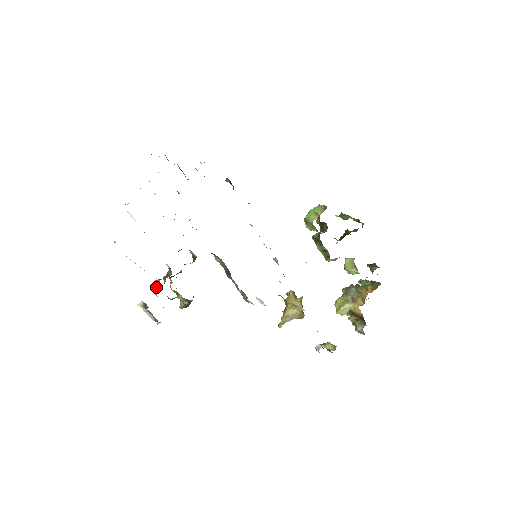
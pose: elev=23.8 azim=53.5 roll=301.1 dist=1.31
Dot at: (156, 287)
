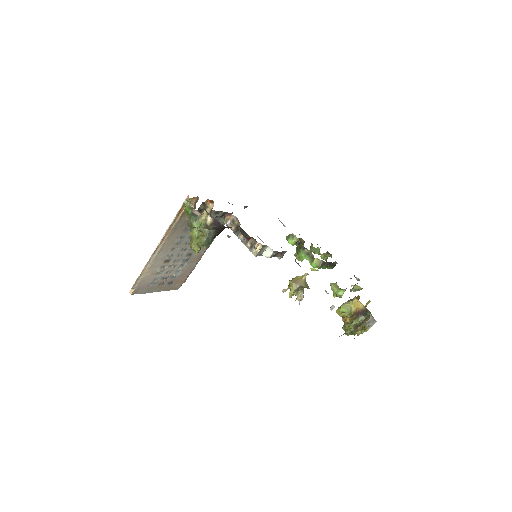
Dot at: occluded
